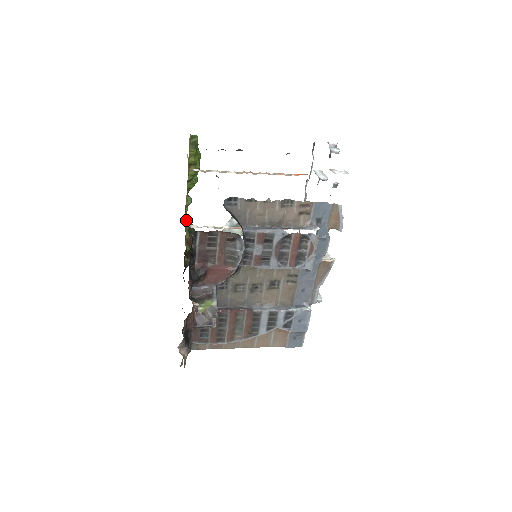
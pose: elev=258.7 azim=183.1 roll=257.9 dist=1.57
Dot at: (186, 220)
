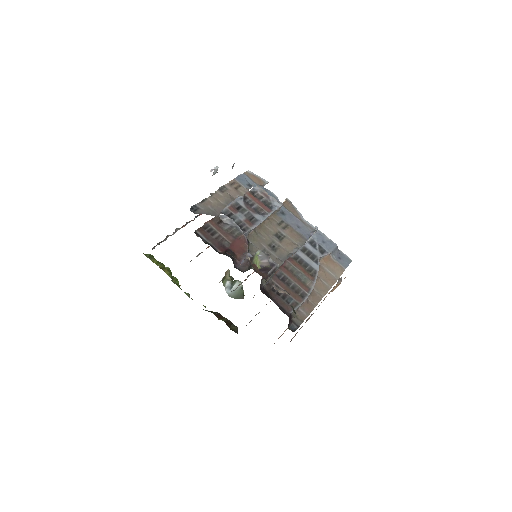
Dot at: occluded
